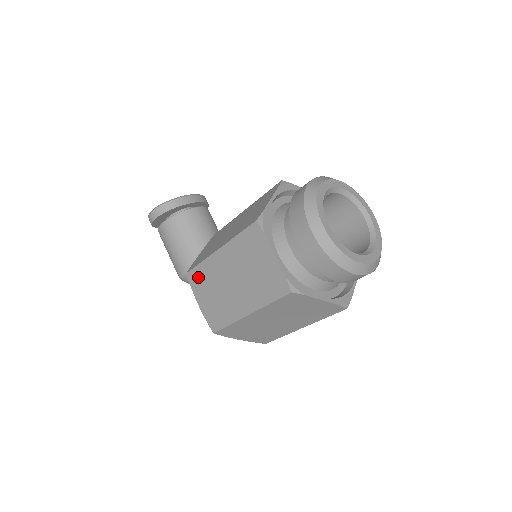
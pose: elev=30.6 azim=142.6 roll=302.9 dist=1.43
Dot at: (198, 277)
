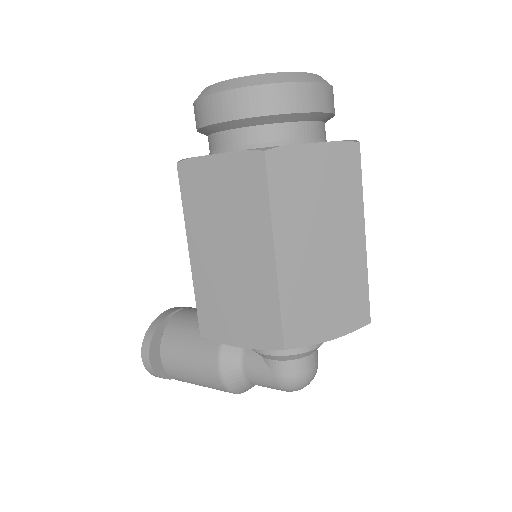
Dot at: (209, 317)
